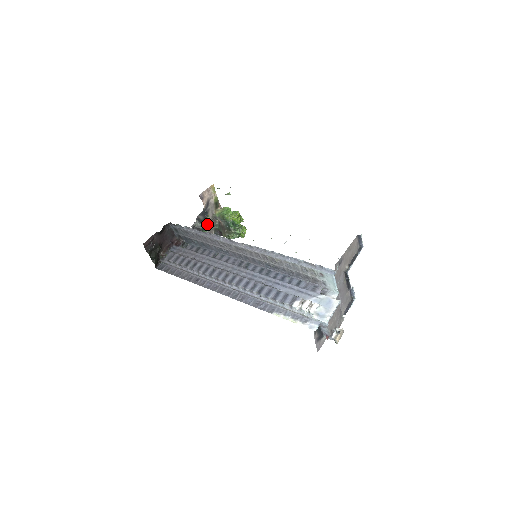
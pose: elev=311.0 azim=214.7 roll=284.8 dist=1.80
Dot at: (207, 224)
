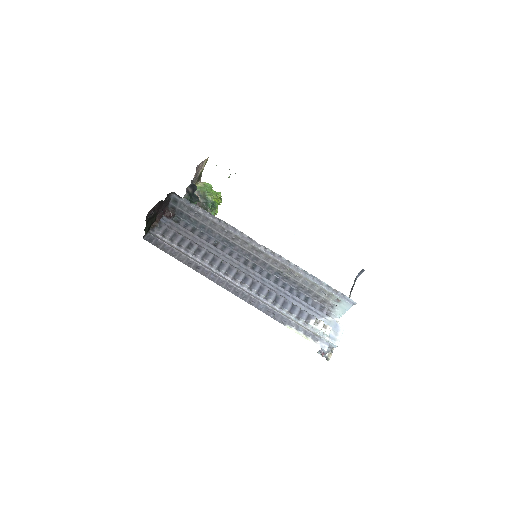
Dot at: (194, 199)
